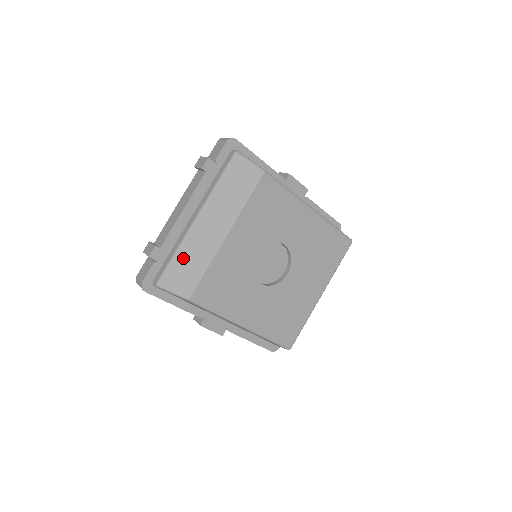
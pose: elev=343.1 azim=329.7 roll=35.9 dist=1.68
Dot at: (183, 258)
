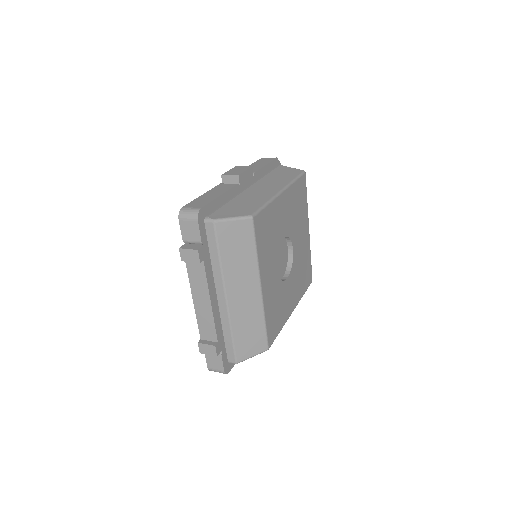
Dot at: (241, 332)
